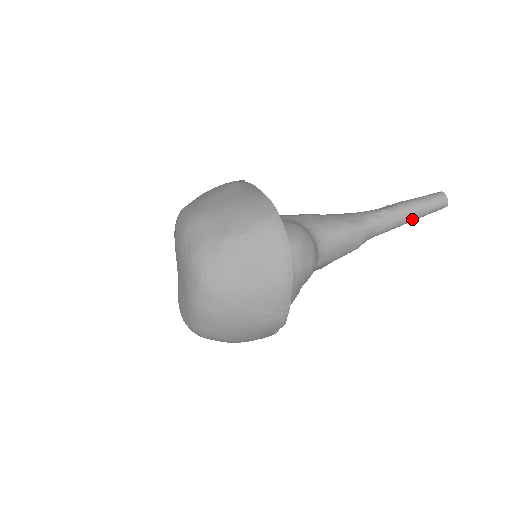
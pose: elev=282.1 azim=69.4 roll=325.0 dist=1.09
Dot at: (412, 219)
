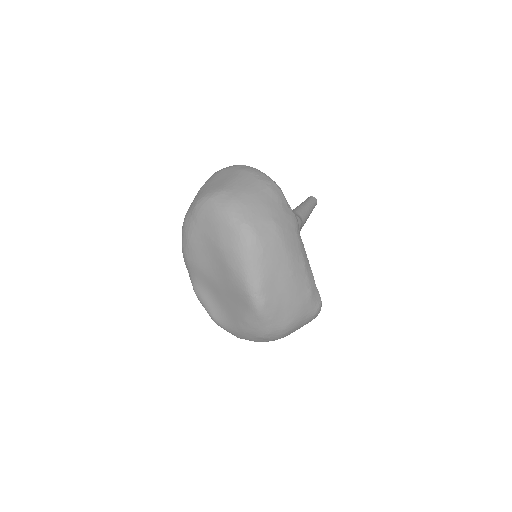
Dot at: (308, 206)
